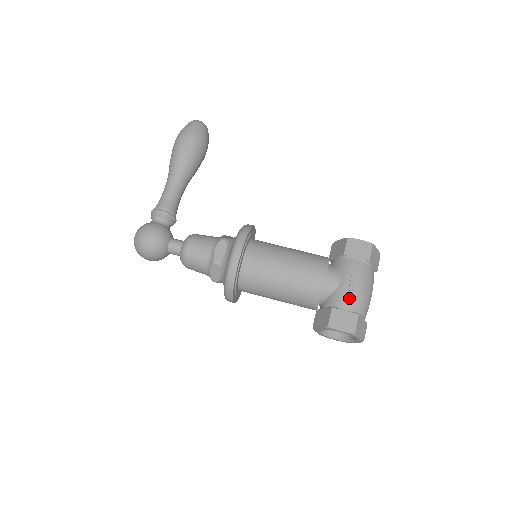
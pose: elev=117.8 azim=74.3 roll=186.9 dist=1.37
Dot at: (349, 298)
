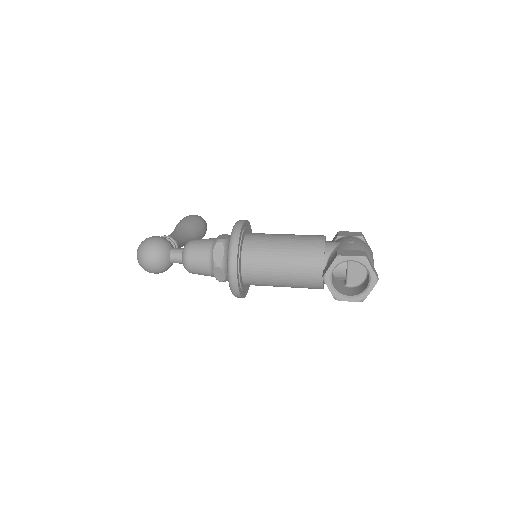
Dot at: (352, 245)
